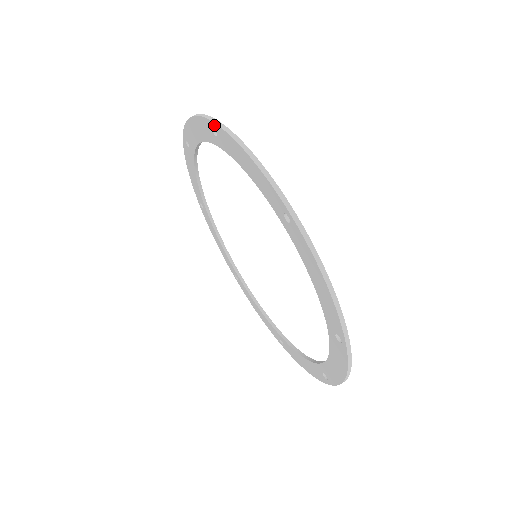
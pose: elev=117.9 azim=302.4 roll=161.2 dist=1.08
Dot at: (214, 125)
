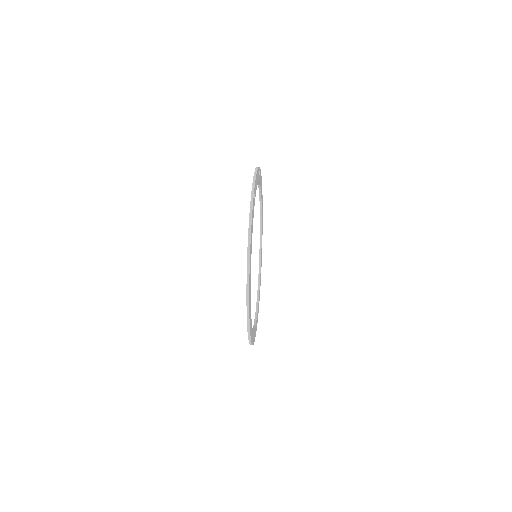
Dot at: occluded
